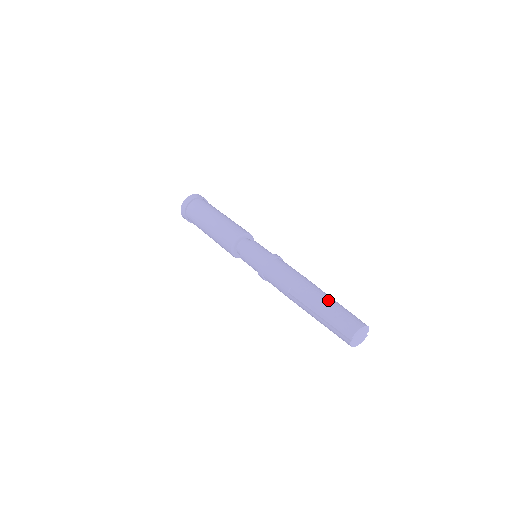
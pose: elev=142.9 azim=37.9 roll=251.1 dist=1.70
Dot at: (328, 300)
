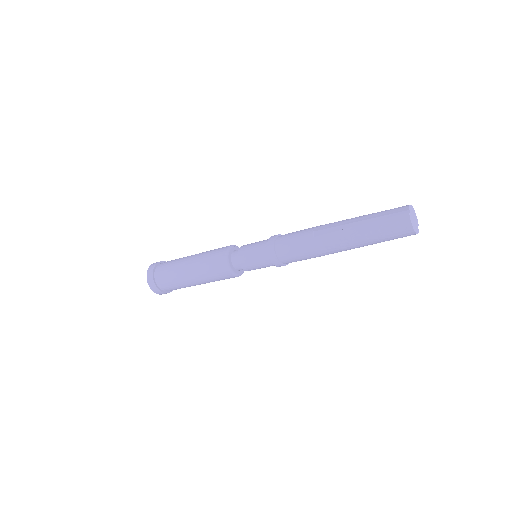
Dot at: occluded
